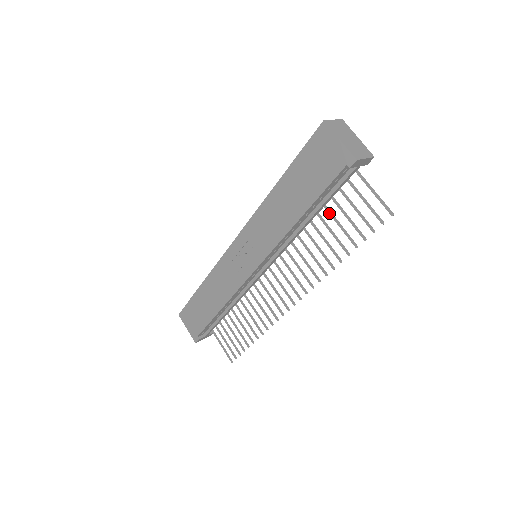
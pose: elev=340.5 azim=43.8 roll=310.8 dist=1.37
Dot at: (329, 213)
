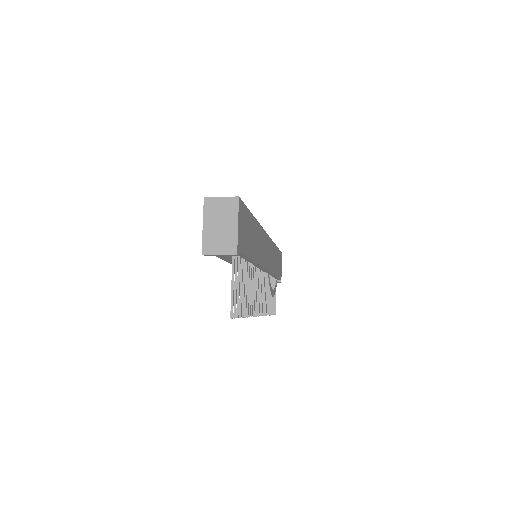
Dot at: (243, 271)
